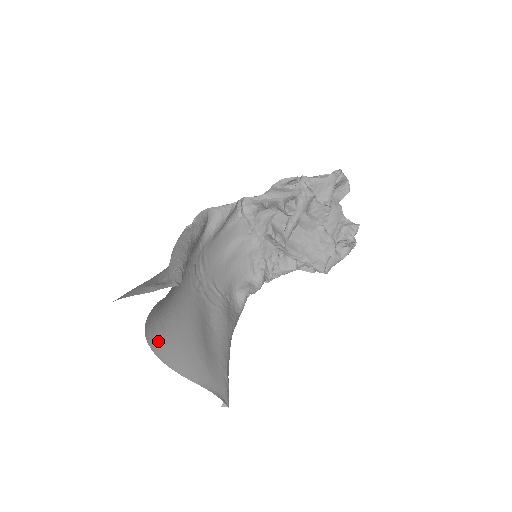
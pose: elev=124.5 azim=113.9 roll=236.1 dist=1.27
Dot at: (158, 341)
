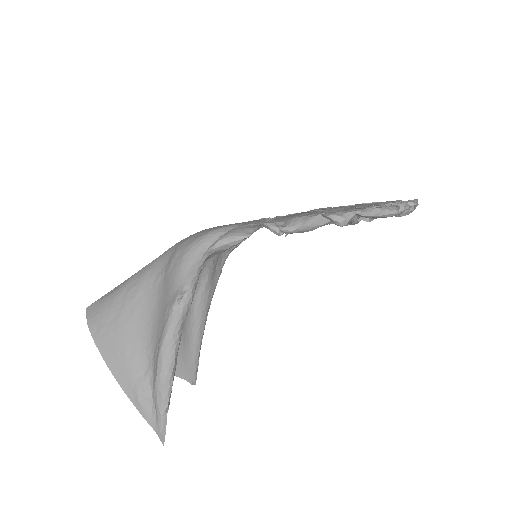
Dot at: occluded
